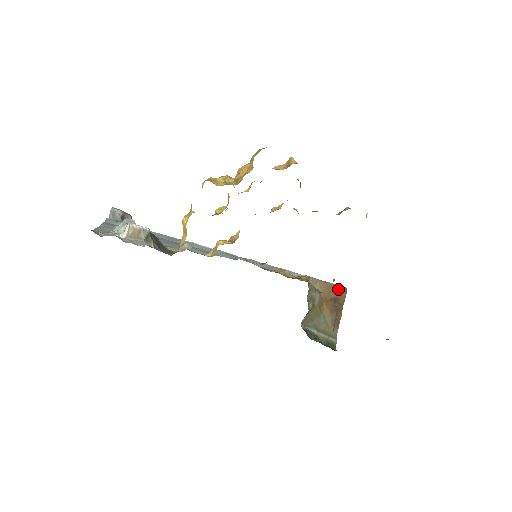
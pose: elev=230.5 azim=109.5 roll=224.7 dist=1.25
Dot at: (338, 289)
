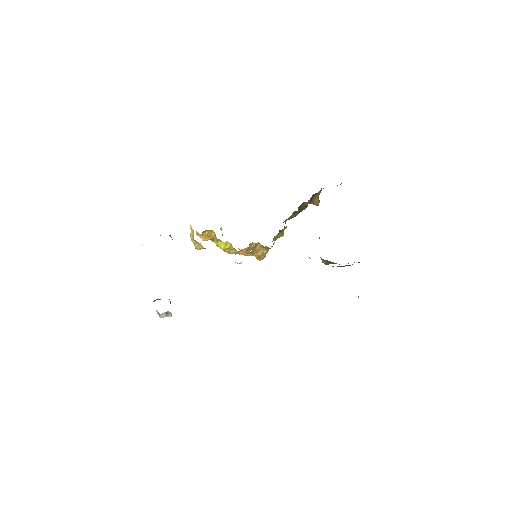
Dot at: occluded
